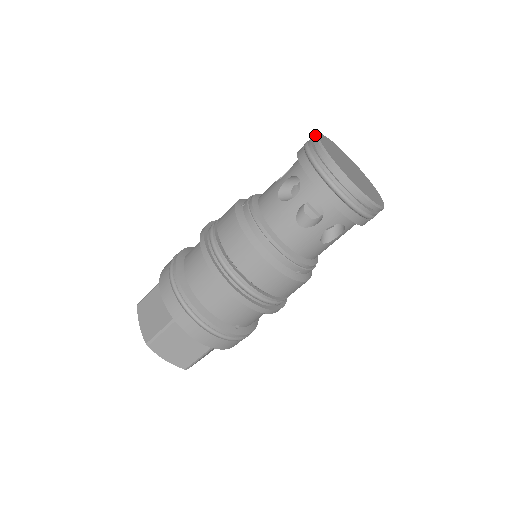
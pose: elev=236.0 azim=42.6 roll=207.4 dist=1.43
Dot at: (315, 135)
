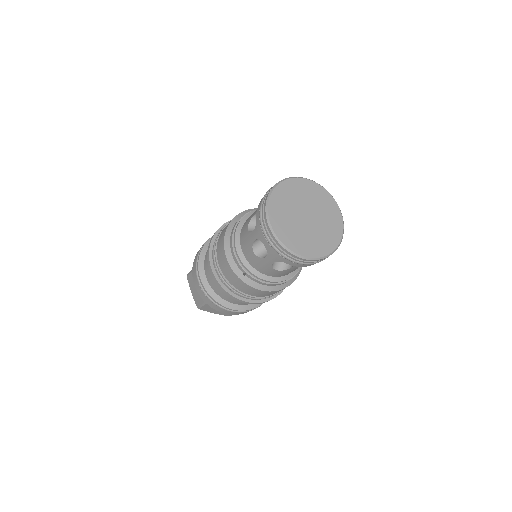
Dot at: (279, 244)
